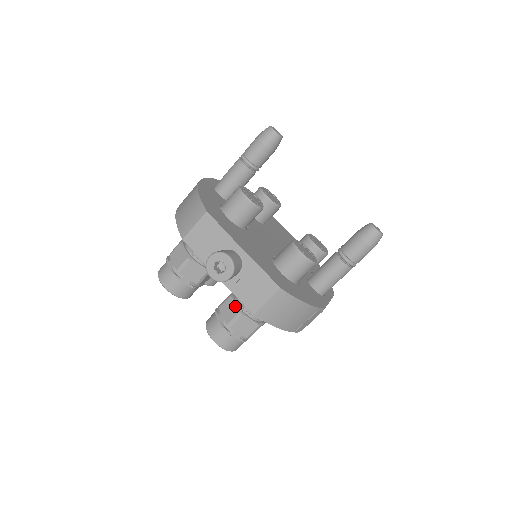
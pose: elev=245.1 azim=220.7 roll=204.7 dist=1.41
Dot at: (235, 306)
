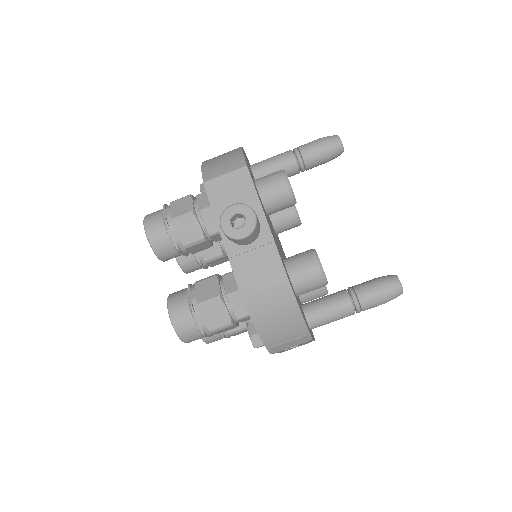
Dot at: (217, 287)
